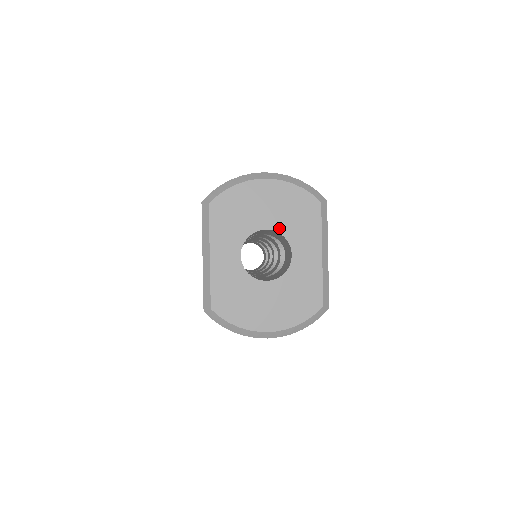
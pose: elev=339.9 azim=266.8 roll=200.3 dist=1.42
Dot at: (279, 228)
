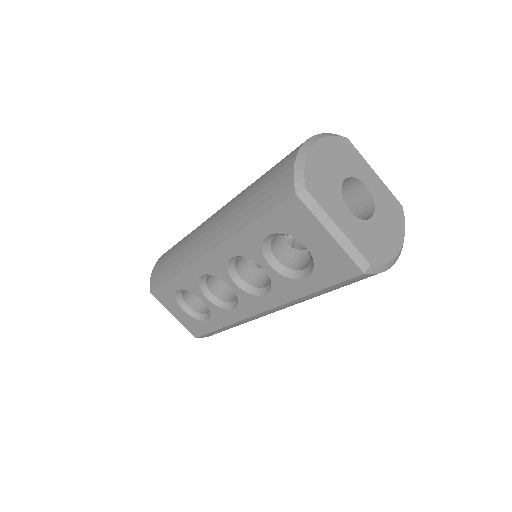
Dot at: (348, 173)
